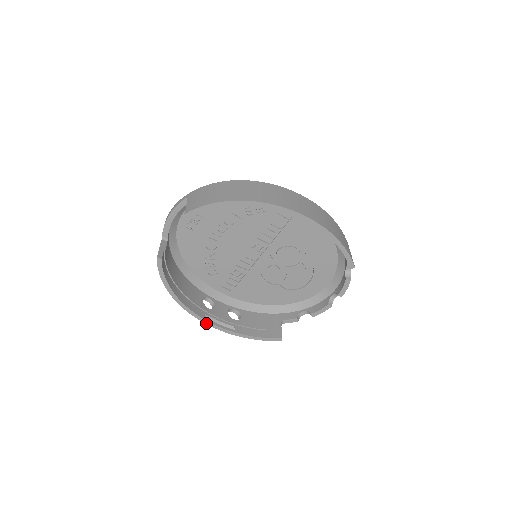
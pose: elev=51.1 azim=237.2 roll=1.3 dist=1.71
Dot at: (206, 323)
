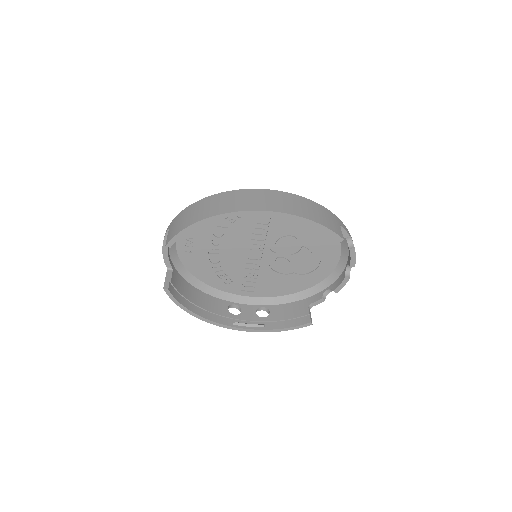
Dot at: (235, 329)
